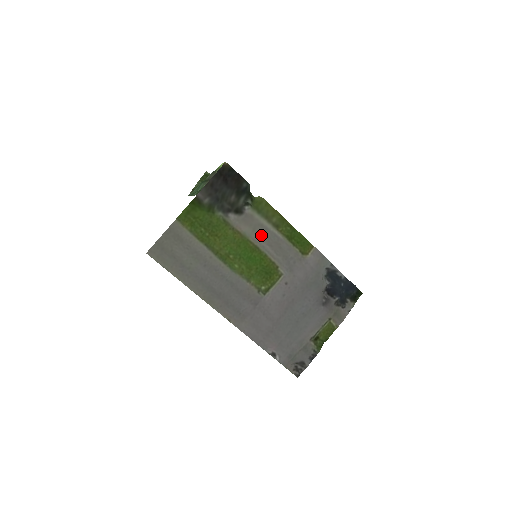
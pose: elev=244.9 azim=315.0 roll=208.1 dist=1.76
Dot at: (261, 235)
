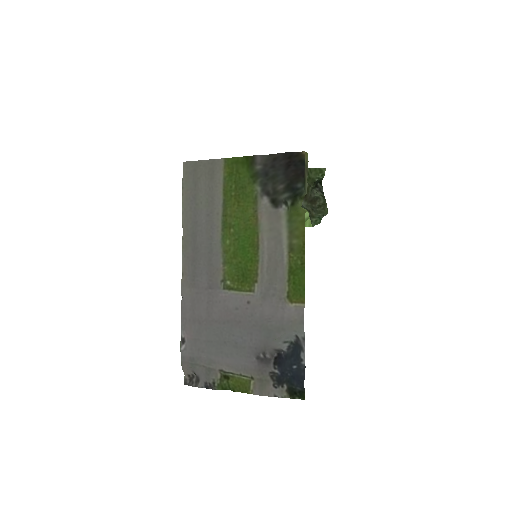
Dot at: (272, 241)
